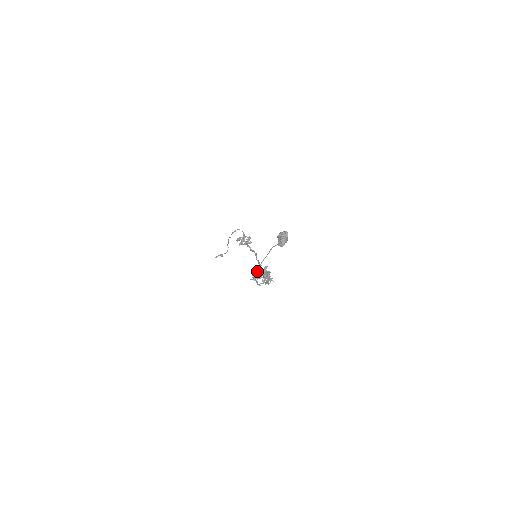
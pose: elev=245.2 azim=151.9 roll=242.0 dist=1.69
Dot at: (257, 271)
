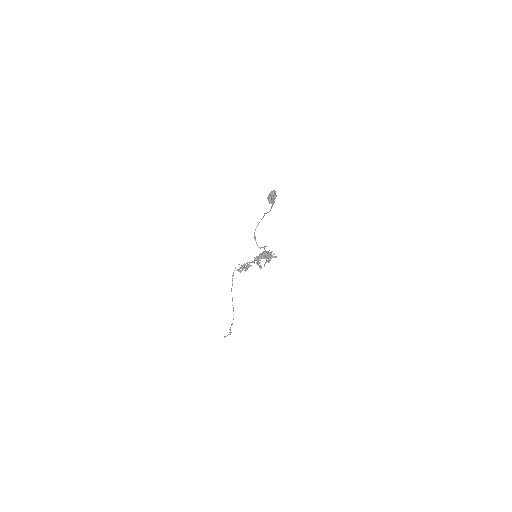
Dot at: occluded
